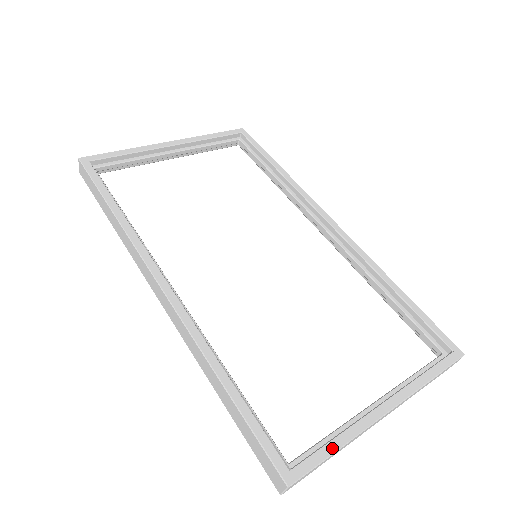
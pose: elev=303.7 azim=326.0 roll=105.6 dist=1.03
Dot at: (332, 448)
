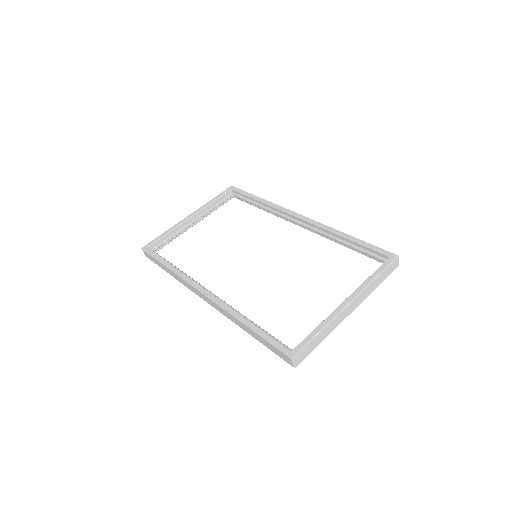
Dot at: (314, 333)
